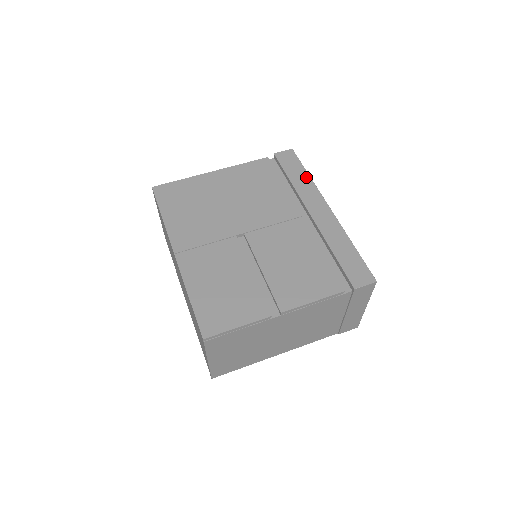
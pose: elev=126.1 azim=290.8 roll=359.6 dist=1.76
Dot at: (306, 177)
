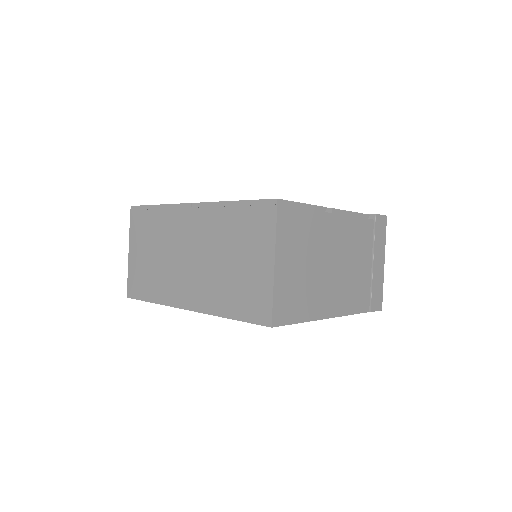
Dot at: occluded
